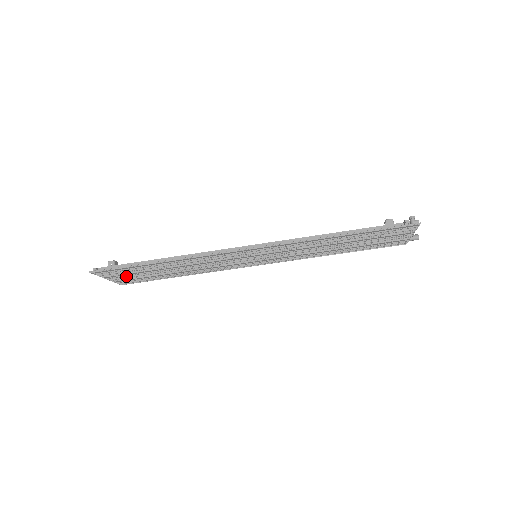
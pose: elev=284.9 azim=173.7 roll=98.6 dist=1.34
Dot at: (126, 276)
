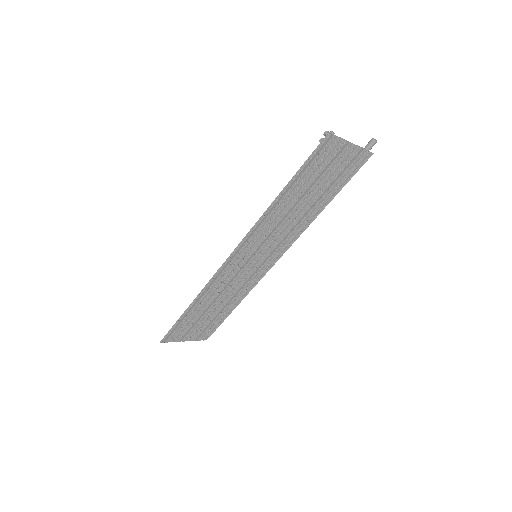
Dot at: (193, 331)
